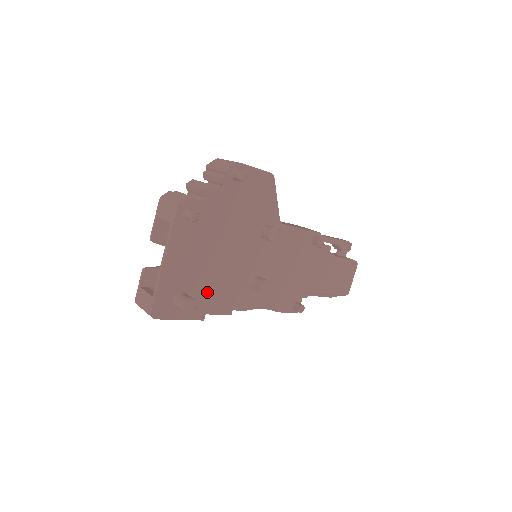
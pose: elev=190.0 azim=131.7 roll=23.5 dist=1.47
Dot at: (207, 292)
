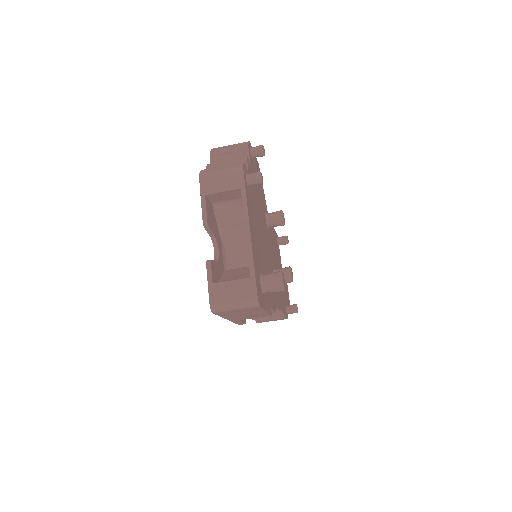
Dot at: occluded
